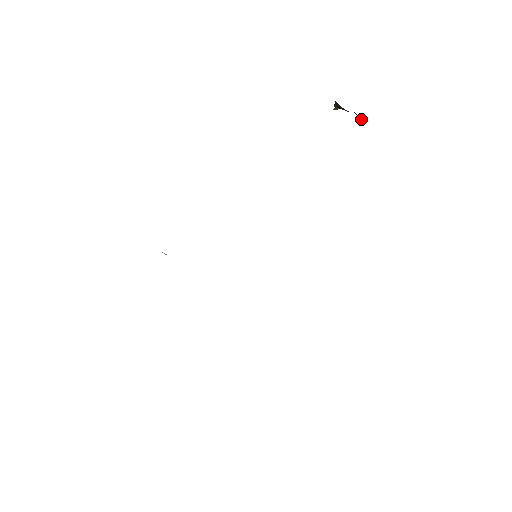
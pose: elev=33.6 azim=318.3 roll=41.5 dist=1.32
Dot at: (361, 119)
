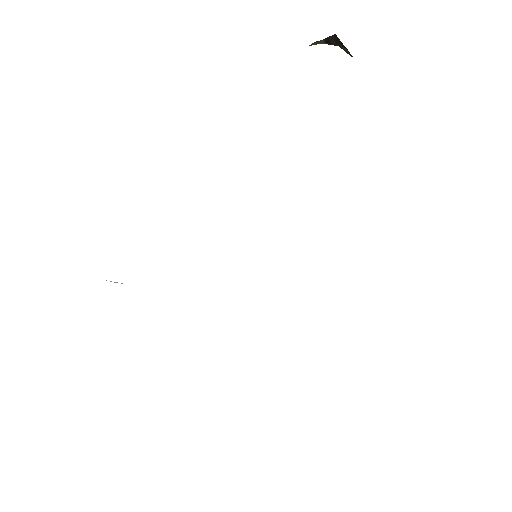
Dot at: (350, 55)
